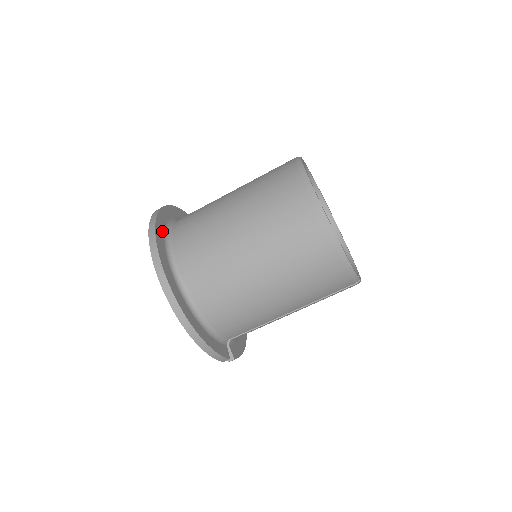
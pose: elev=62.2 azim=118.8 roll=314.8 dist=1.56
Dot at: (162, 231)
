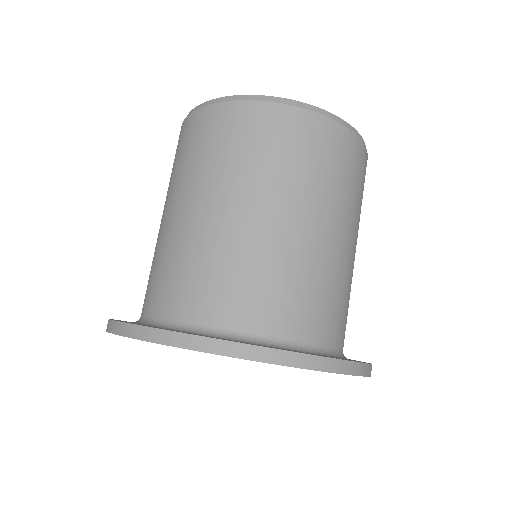
Dot at: occluded
